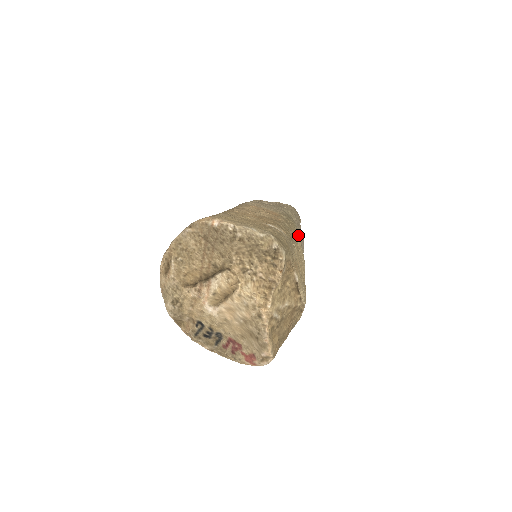
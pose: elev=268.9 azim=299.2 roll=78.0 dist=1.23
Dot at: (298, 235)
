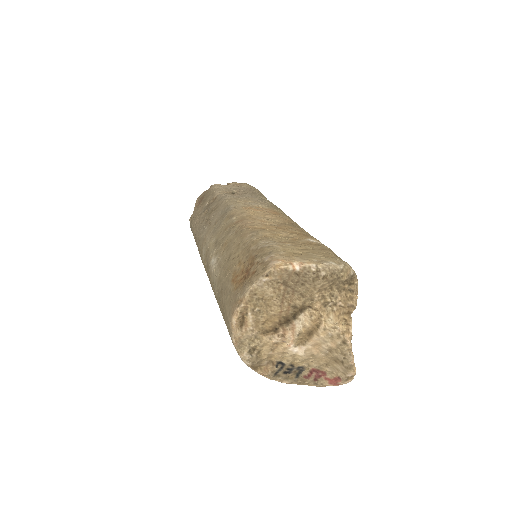
Dot at: occluded
